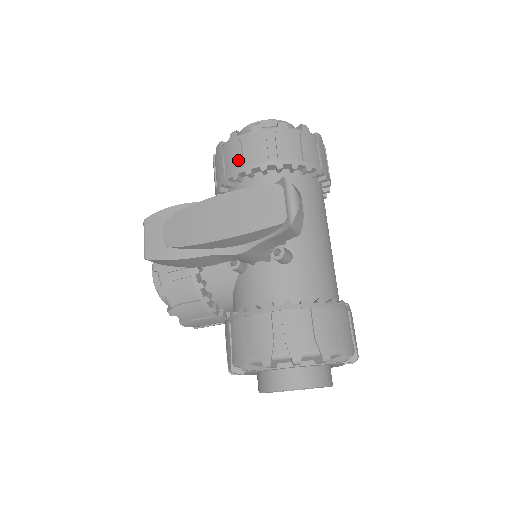
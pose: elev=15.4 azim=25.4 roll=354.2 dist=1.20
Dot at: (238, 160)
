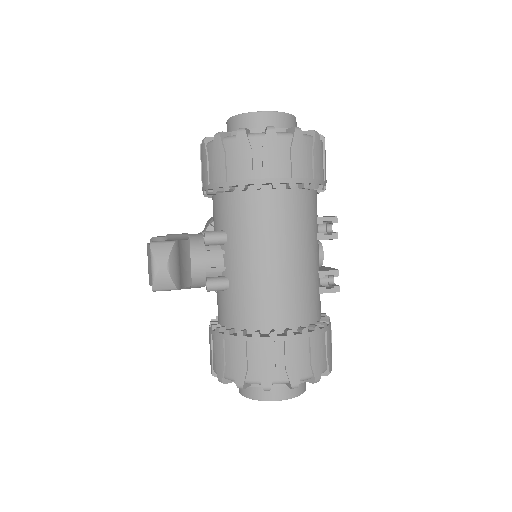
Dot at: (201, 178)
